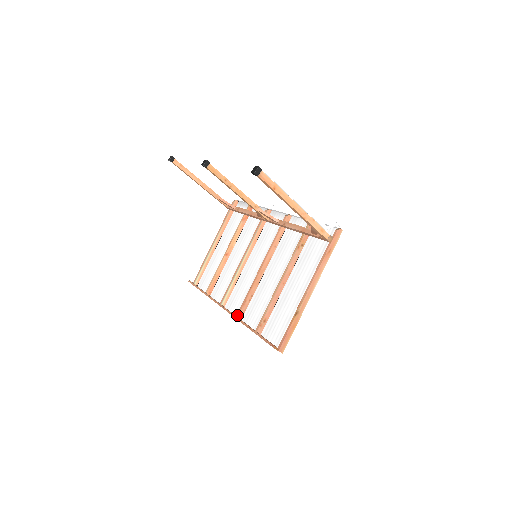
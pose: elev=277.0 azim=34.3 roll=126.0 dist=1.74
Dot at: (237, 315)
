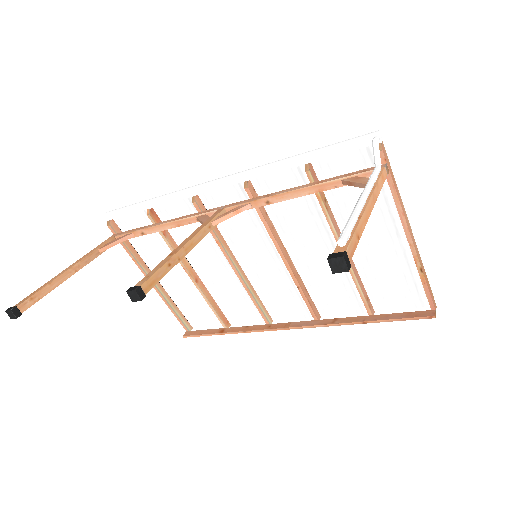
Dot at: (315, 319)
